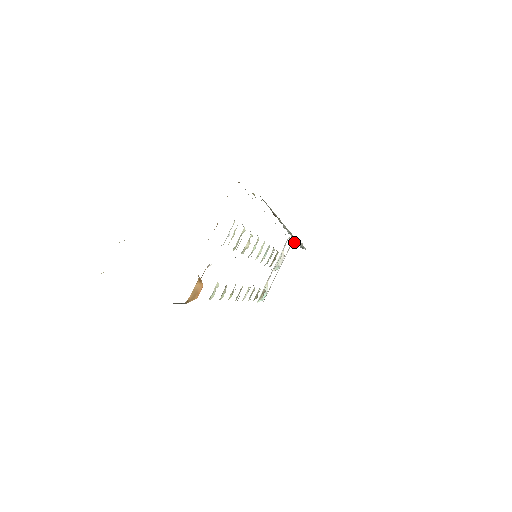
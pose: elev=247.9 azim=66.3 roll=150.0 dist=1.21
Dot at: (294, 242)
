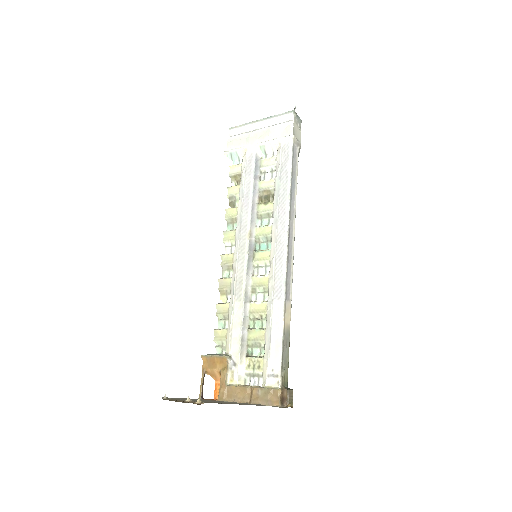
Dot at: (296, 123)
